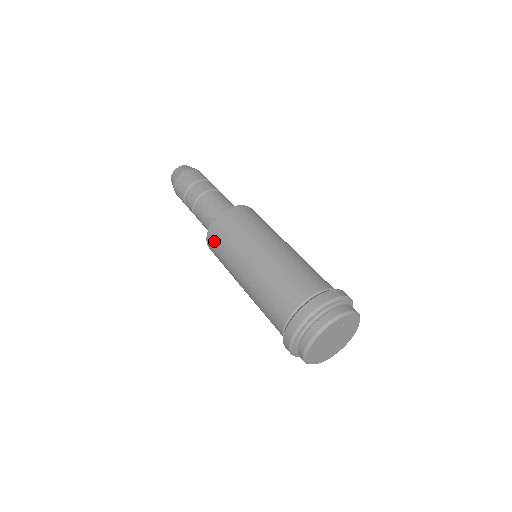
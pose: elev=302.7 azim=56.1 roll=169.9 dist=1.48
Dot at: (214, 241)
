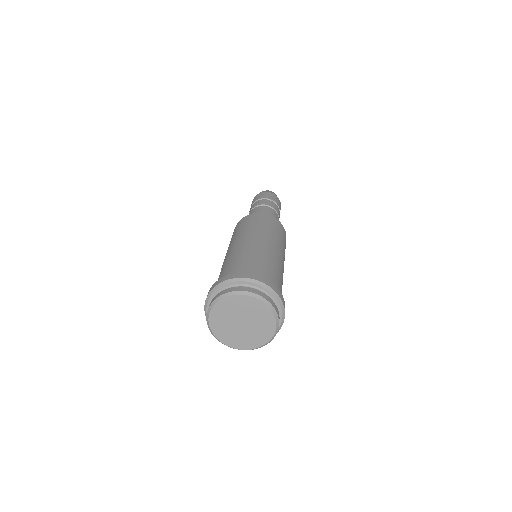
Dot at: occluded
